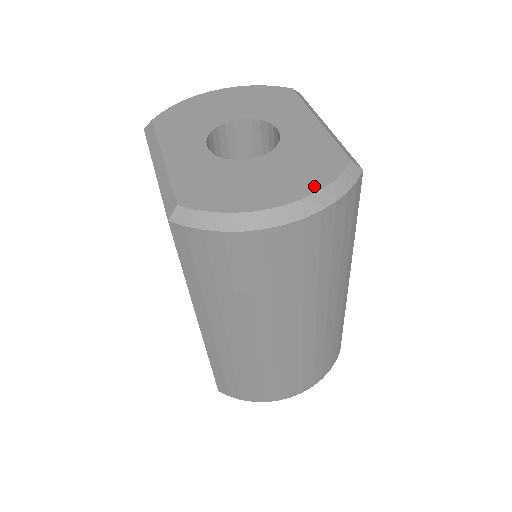
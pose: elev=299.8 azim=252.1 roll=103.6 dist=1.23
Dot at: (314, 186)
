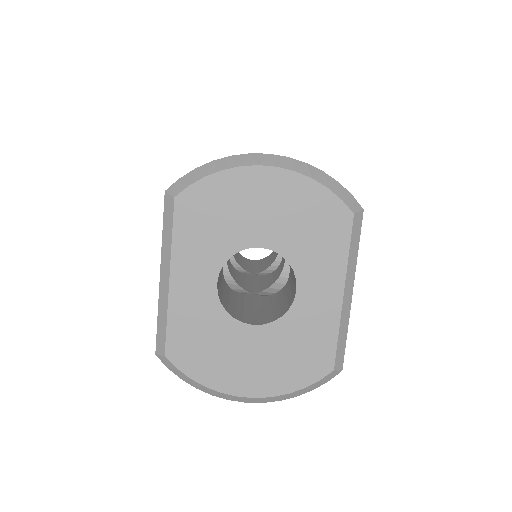
Dot at: (284, 388)
